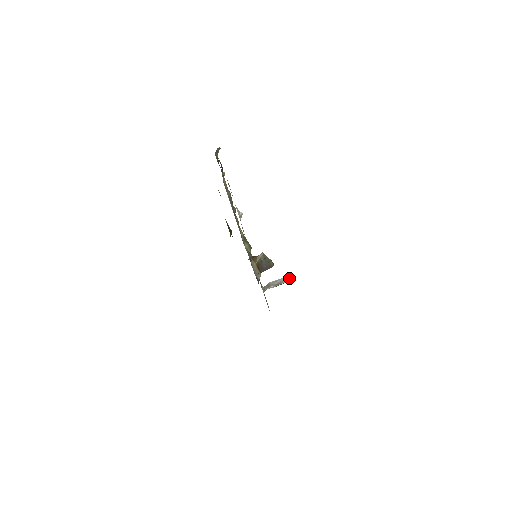
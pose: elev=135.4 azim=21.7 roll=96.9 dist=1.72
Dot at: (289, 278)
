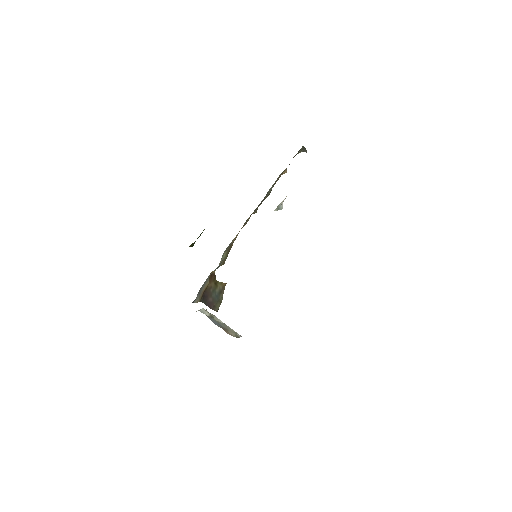
Dot at: occluded
